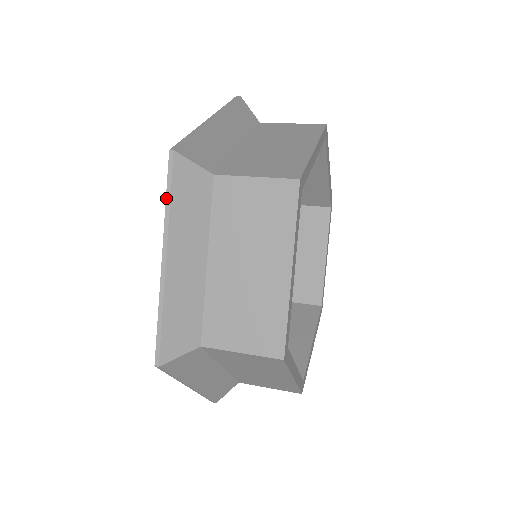
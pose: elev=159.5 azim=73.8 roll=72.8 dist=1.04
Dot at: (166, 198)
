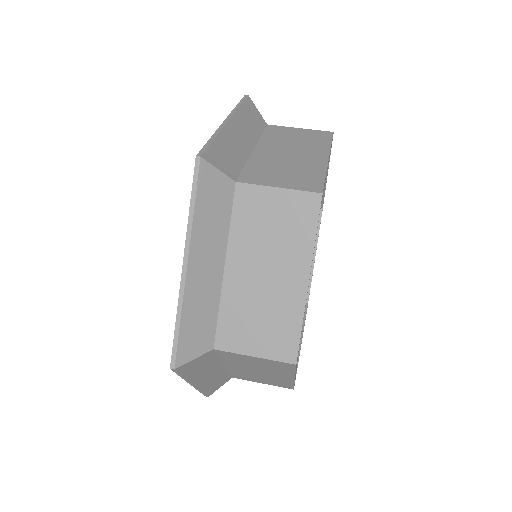
Dot at: (190, 204)
